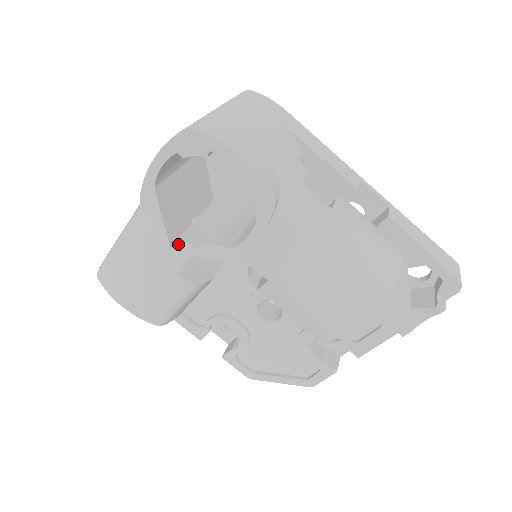
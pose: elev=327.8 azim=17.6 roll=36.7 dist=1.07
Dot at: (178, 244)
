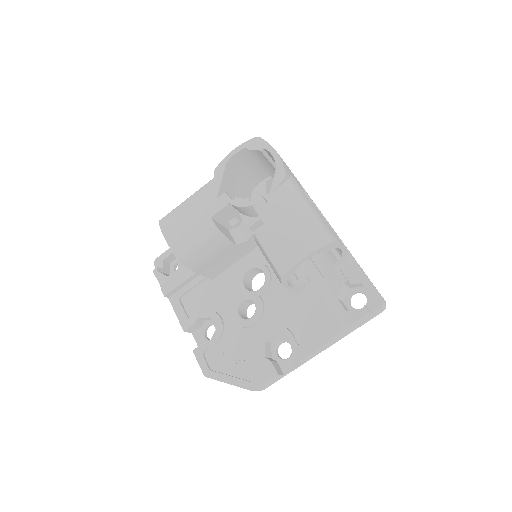
Dot at: (222, 196)
